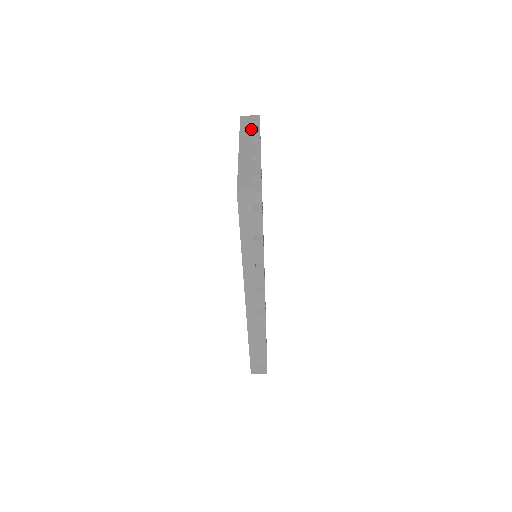
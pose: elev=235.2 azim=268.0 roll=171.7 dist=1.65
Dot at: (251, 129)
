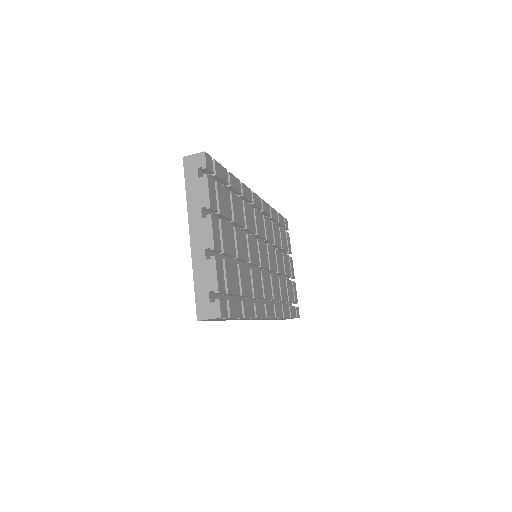
Dot at: (198, 189)
